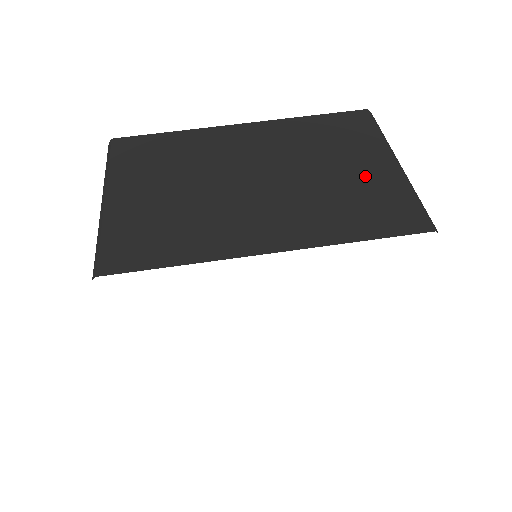
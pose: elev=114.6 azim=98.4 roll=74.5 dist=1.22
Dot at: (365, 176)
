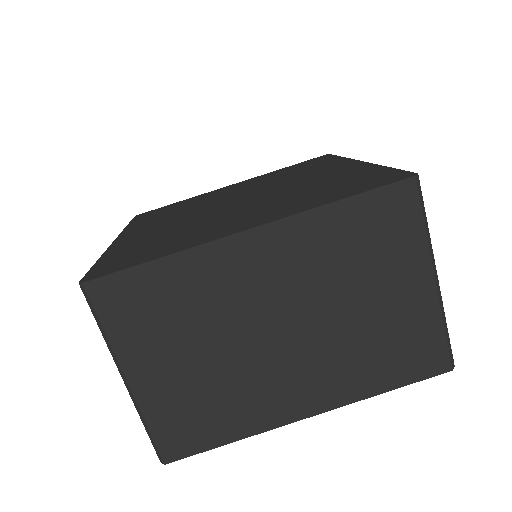
Dot at: (399, 309)
